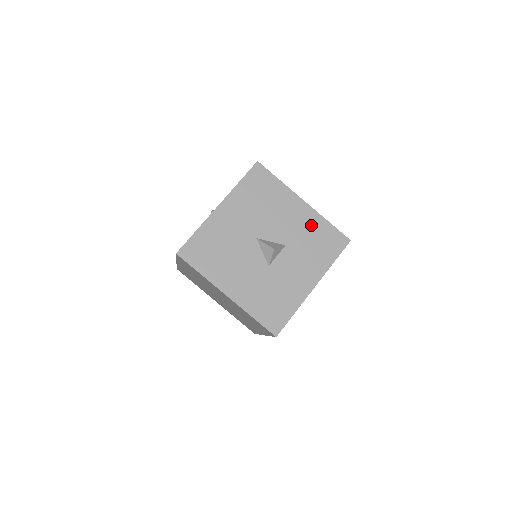
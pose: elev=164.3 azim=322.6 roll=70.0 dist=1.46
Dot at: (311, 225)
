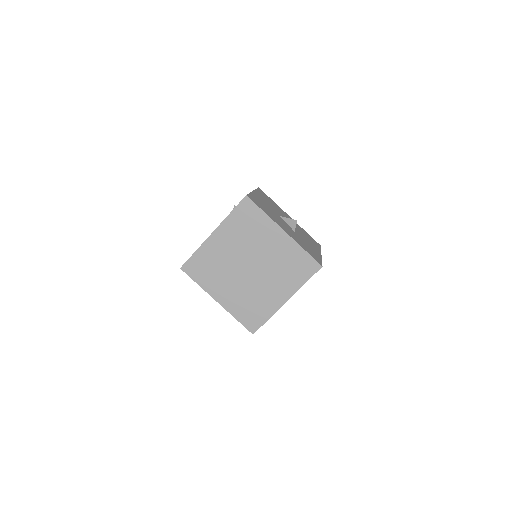
Dot at: (300, 228)
